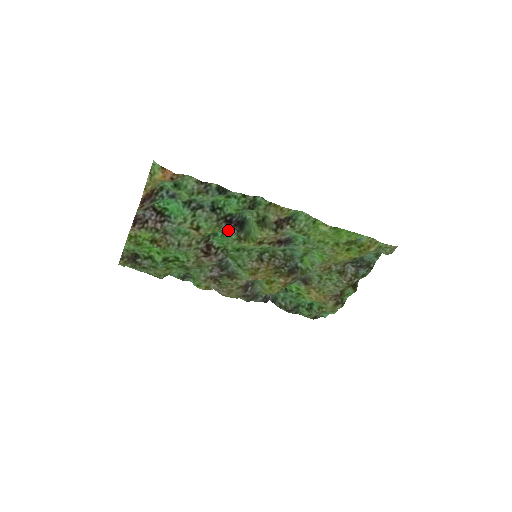
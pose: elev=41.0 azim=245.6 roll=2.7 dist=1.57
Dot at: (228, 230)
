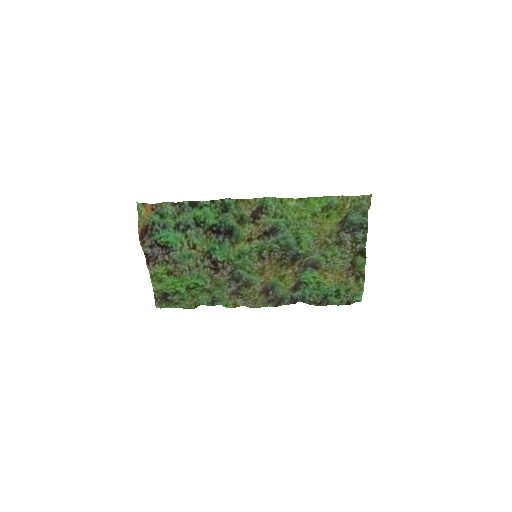
Dot at: (221, 241)
